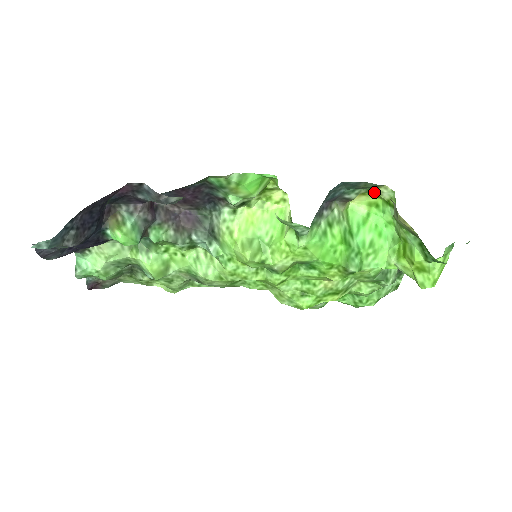
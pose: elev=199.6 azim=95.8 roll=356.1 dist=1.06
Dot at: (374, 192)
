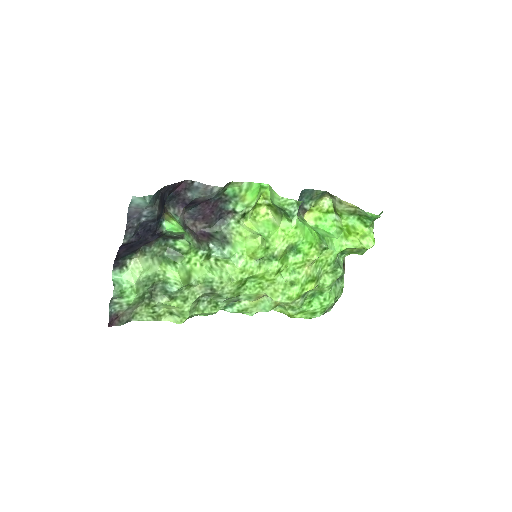
Dot at: (318, 206)
